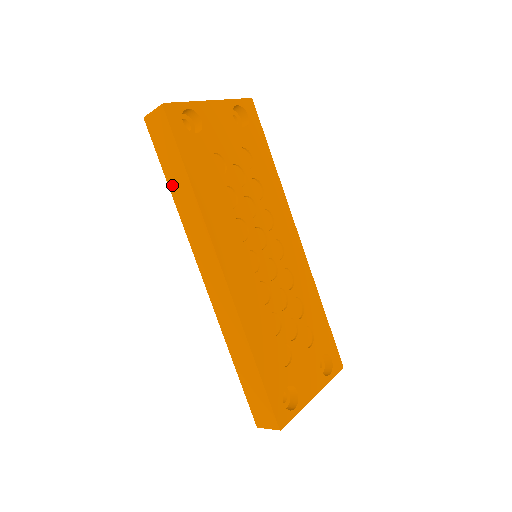
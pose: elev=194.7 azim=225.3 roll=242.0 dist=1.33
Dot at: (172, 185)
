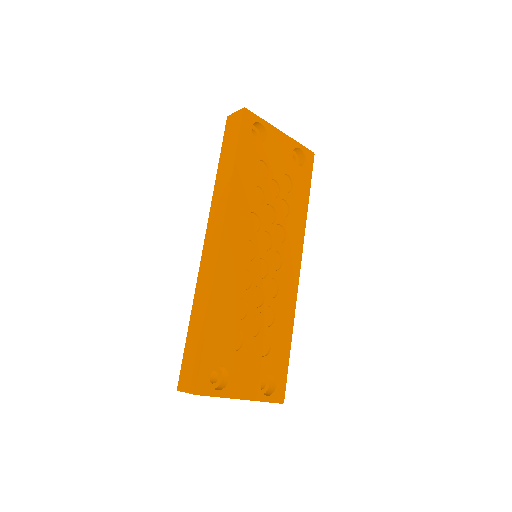
Dot at: (221, 165)
